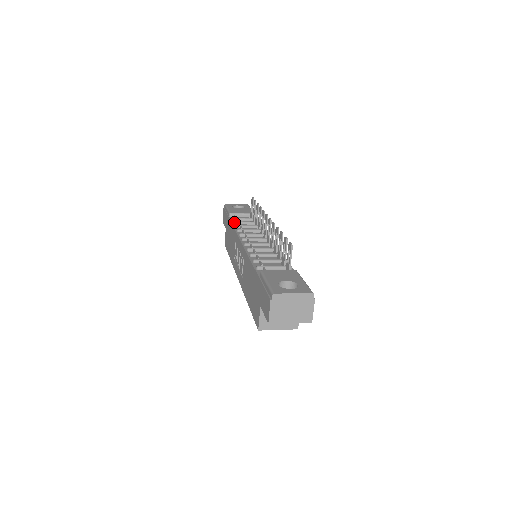
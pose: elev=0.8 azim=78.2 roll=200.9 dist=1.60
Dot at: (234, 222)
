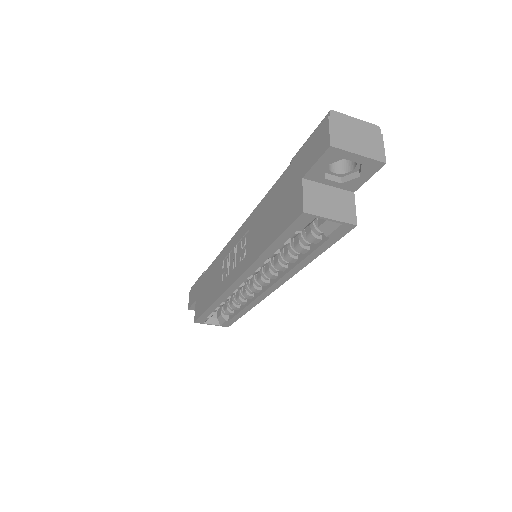
Dot at: occluded
